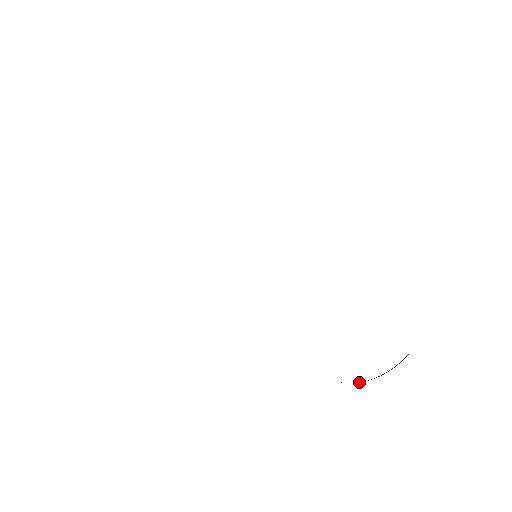
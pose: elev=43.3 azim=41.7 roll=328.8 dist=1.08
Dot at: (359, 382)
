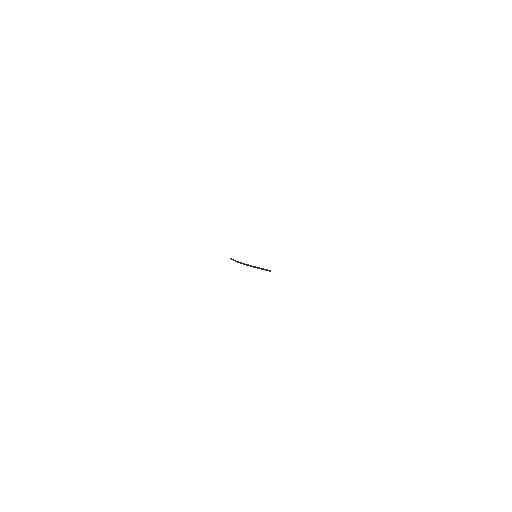
Dot at: occluded
